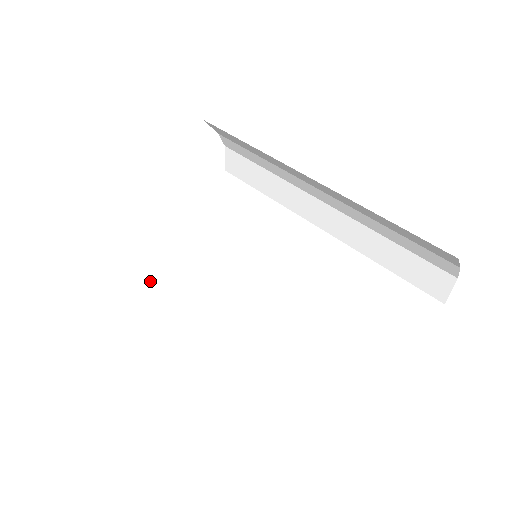
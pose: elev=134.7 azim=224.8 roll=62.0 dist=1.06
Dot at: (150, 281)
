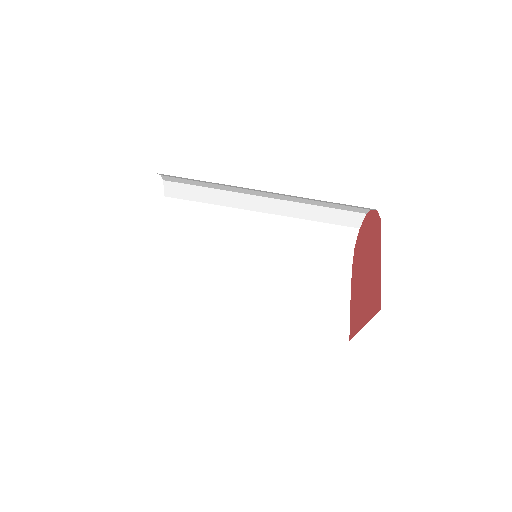
Dot at: (172, 307)
